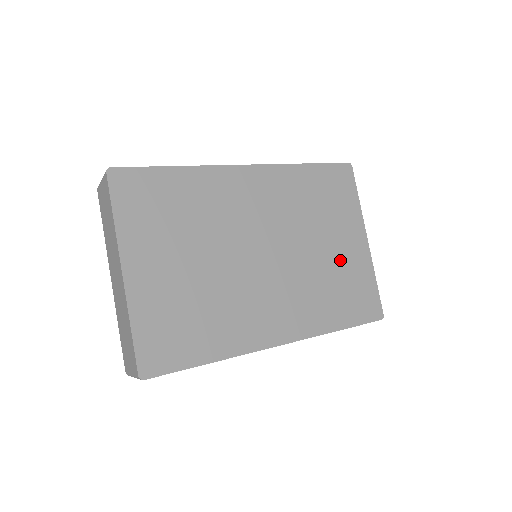
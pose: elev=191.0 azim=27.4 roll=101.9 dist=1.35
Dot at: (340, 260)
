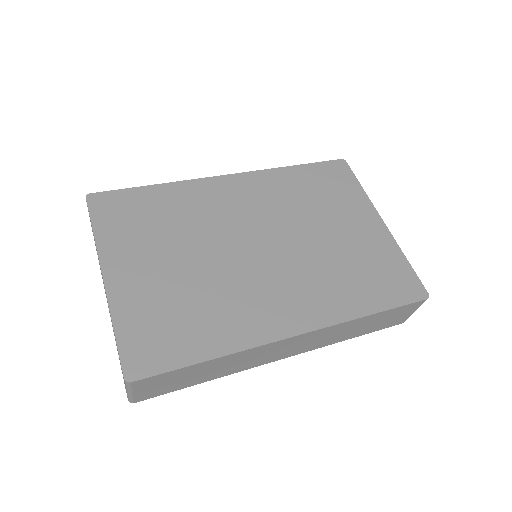
Dot at: (354, 244)
